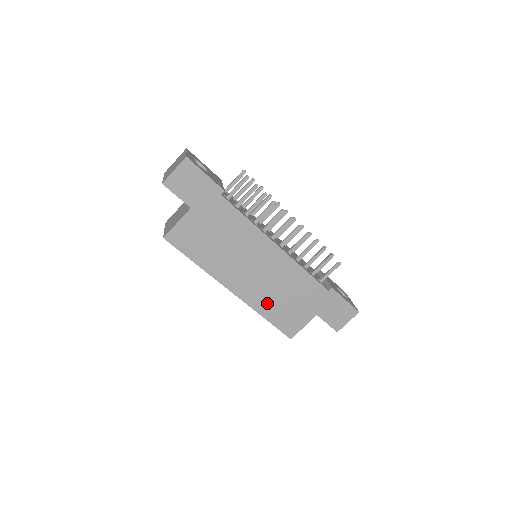
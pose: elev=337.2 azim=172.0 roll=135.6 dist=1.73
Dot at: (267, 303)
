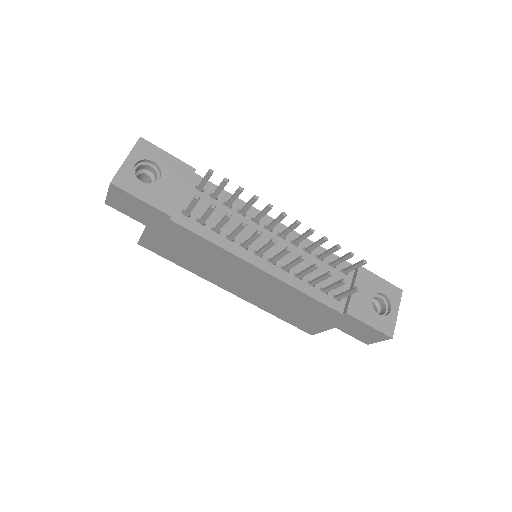
Dot at: (272, 307)
